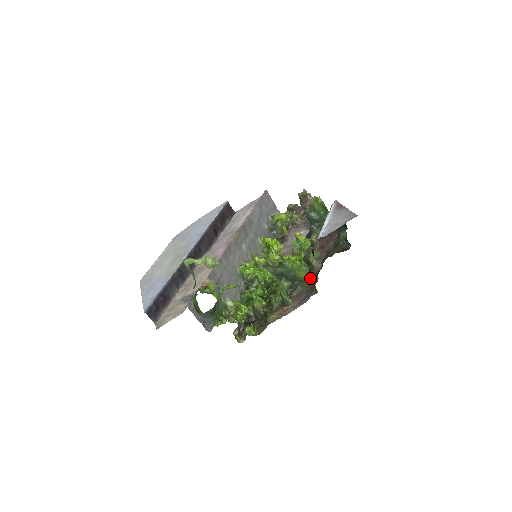
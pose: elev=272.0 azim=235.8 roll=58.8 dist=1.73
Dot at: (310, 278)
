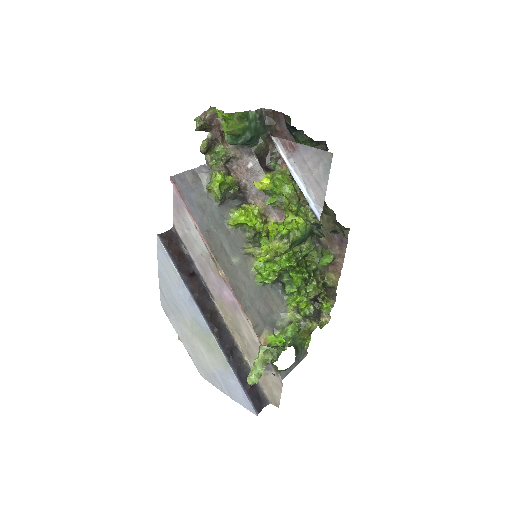
Dot at: occluded
